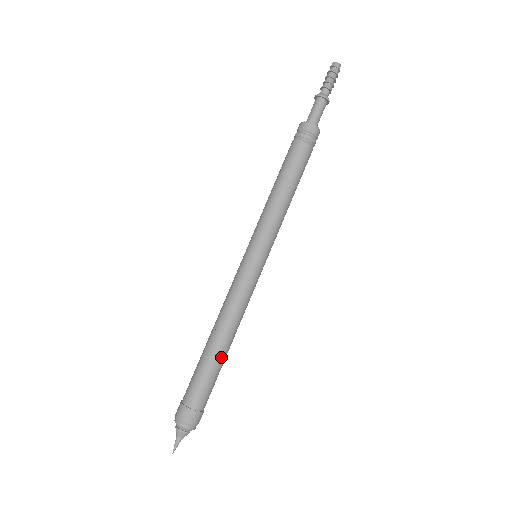
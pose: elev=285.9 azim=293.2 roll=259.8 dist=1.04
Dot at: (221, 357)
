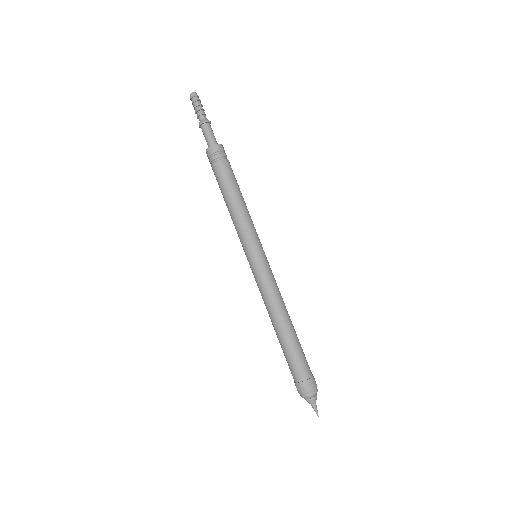
Dot at: (295, 333)
